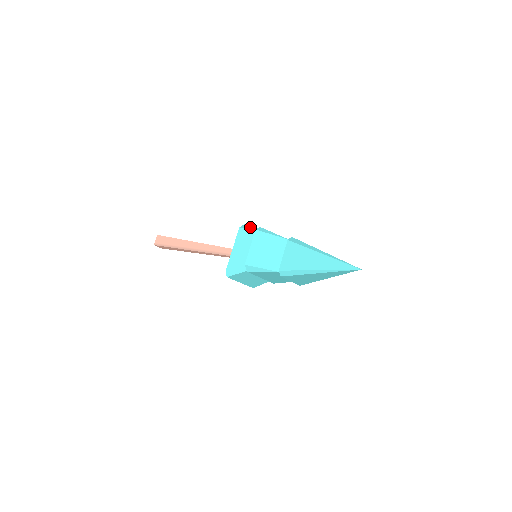
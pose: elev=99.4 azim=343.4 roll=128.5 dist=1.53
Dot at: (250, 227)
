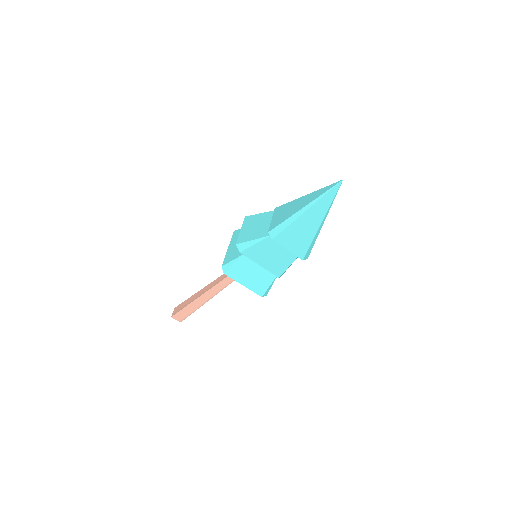
Dot at: occluded
